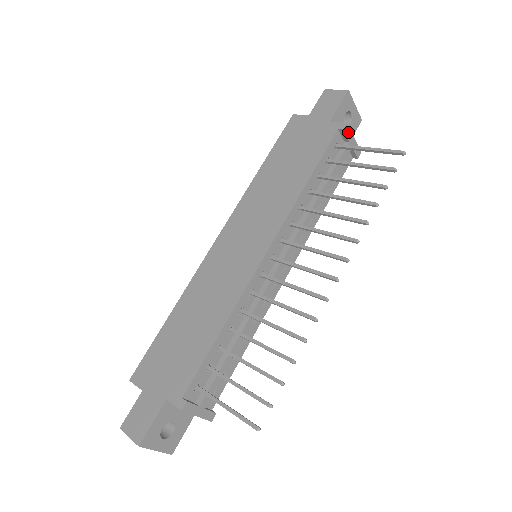
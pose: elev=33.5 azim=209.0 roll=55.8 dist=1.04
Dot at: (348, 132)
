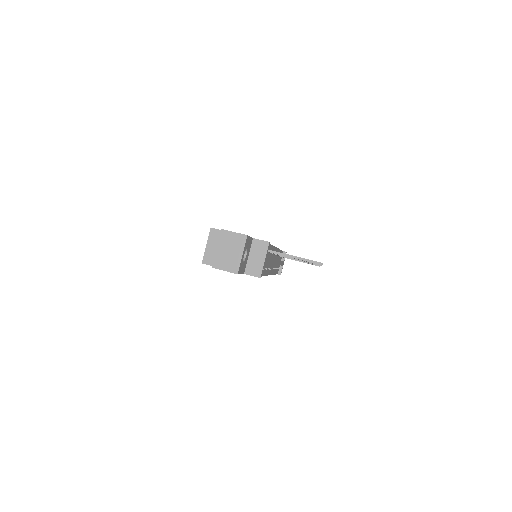
Dot at: occluded
